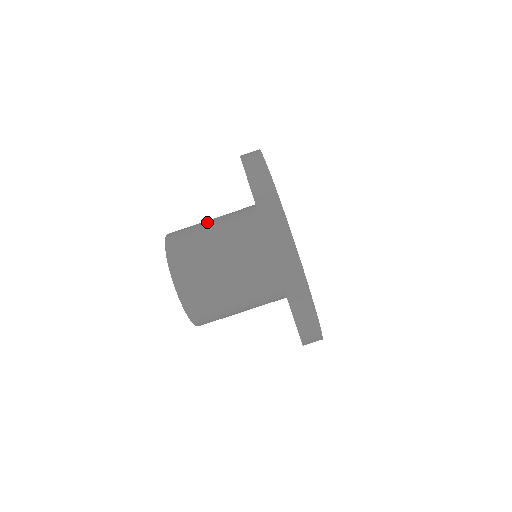
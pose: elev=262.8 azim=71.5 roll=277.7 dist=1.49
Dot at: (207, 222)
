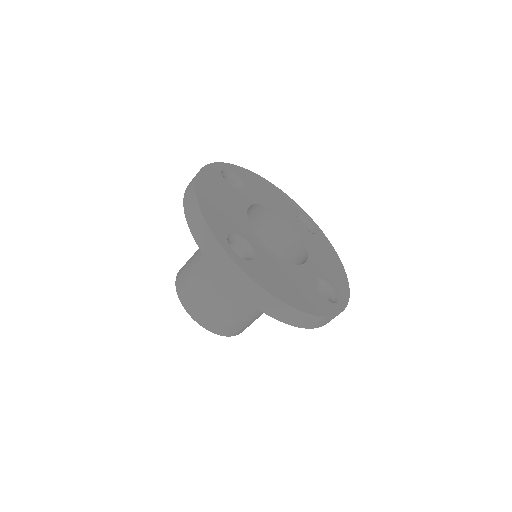
Dot at: (214, 292)
